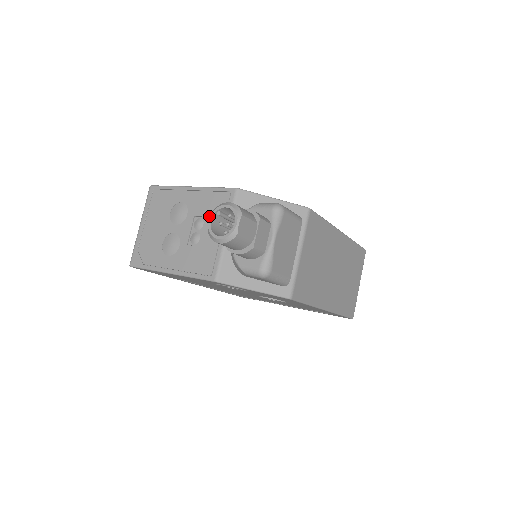
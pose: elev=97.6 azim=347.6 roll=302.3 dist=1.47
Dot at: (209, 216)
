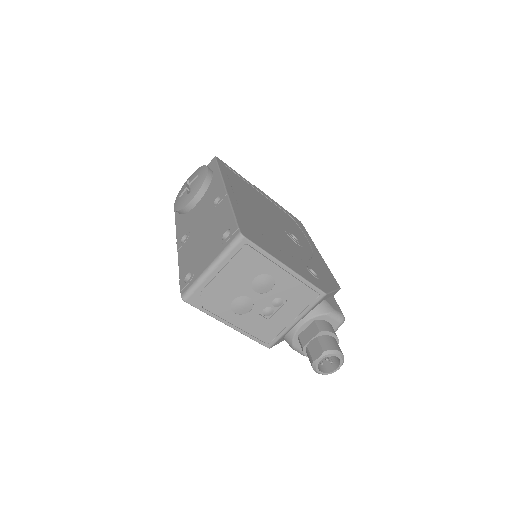
Dot at: (291, 303)
